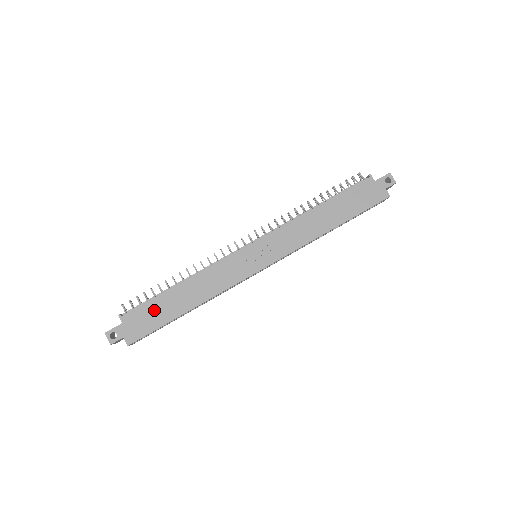
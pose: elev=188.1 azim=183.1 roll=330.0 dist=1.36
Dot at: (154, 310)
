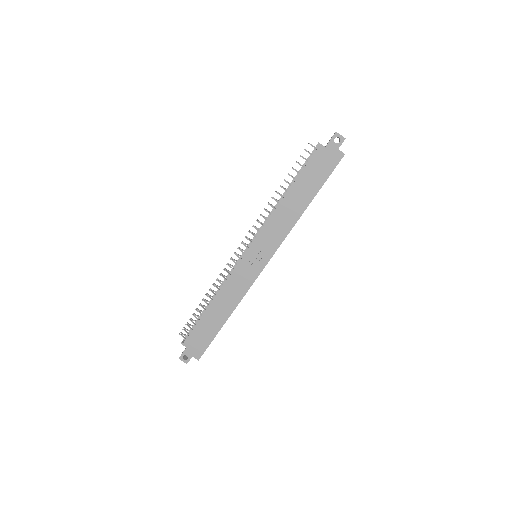
Dot at: (202, 330)
